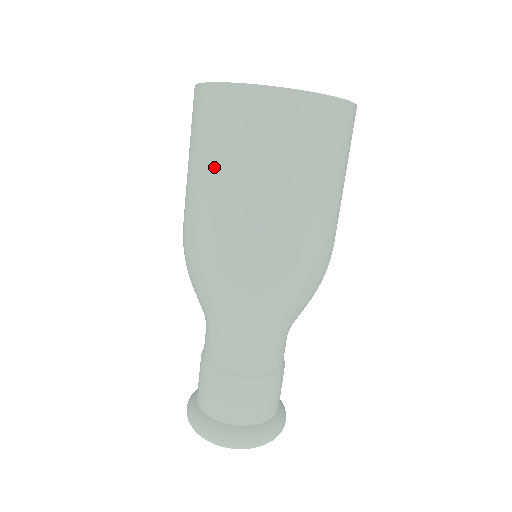
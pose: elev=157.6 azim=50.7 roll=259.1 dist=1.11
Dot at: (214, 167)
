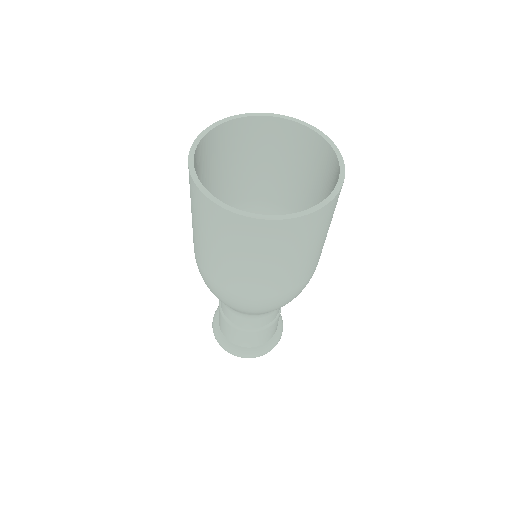
Dot at: (194, 224)
